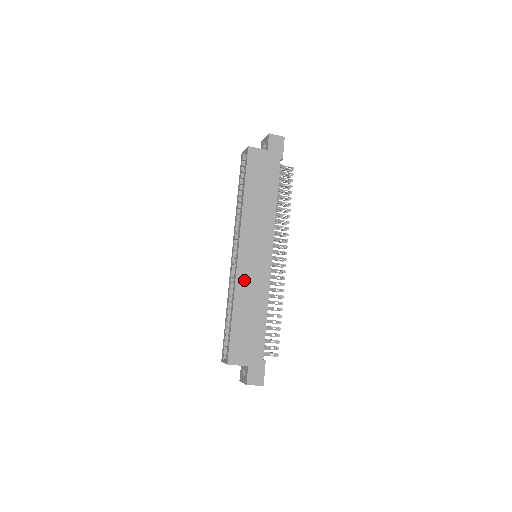
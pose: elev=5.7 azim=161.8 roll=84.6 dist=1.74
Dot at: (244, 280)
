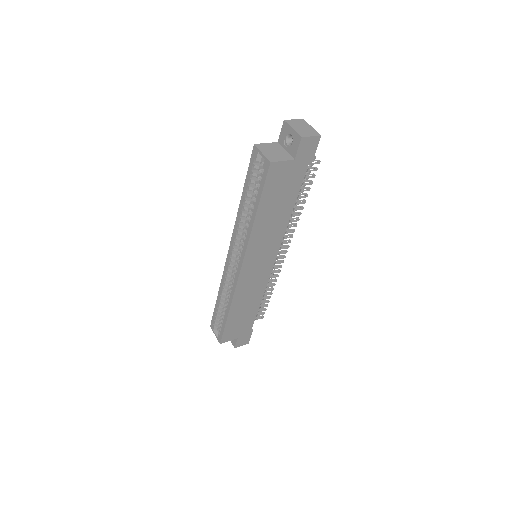
Dot at: (243, 289)
